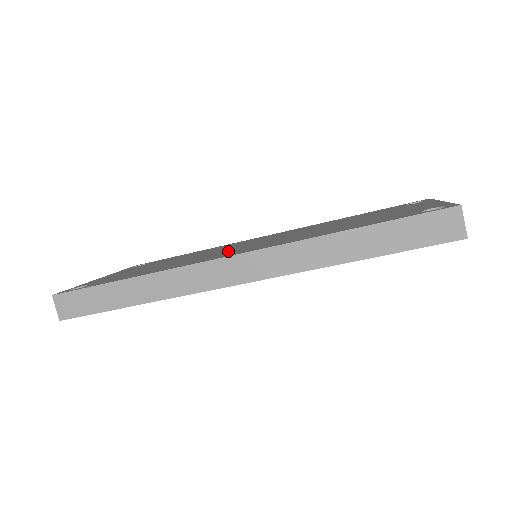
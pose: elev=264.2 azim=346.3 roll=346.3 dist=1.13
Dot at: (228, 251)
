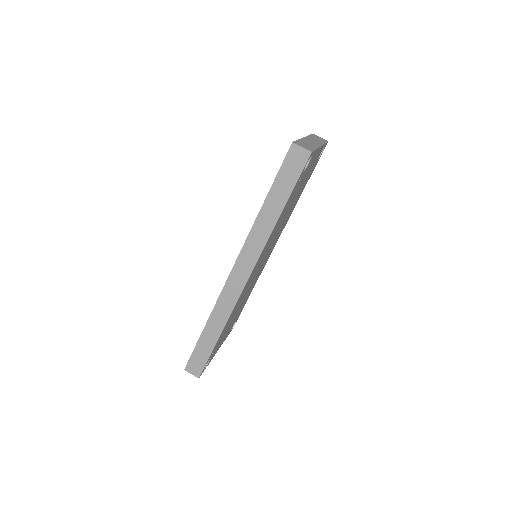
Dot at: occluded
